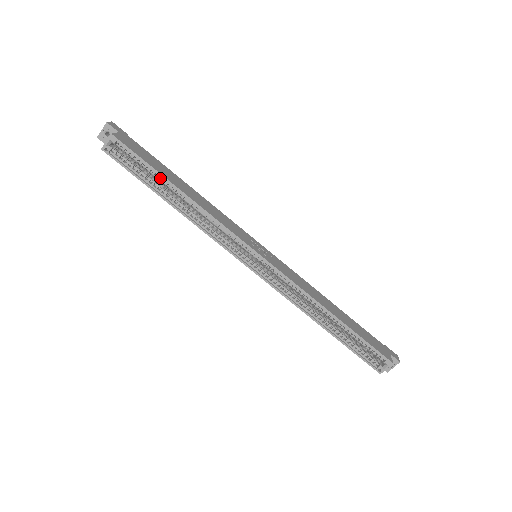
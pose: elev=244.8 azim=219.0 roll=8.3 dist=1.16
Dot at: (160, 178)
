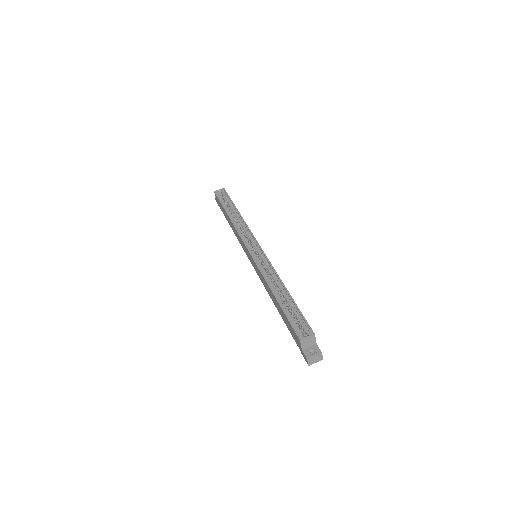
Dot at: (232, 207)
